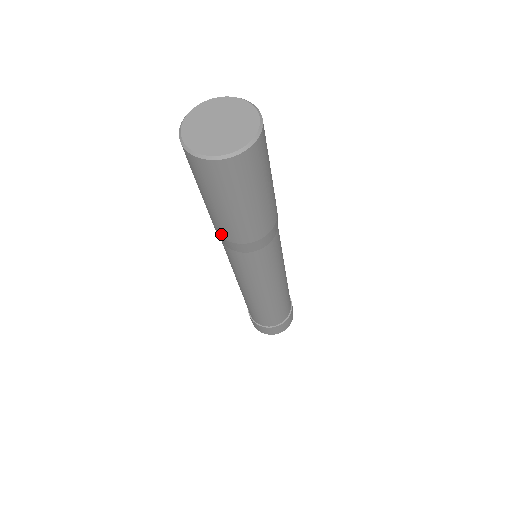
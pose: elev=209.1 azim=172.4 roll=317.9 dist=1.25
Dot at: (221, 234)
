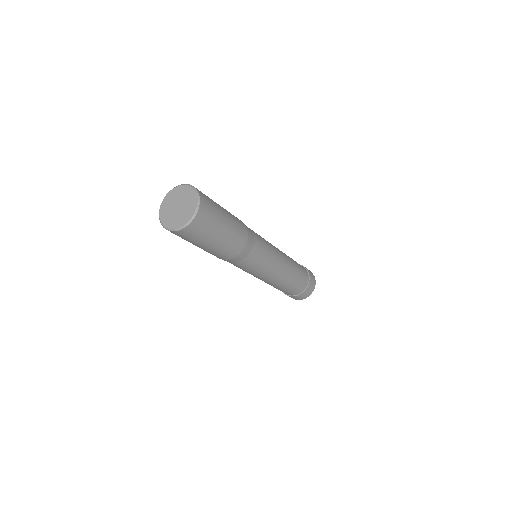
Dot at: (222, 258)
